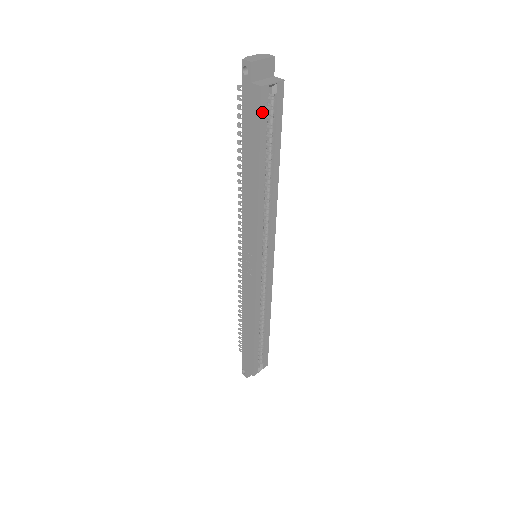
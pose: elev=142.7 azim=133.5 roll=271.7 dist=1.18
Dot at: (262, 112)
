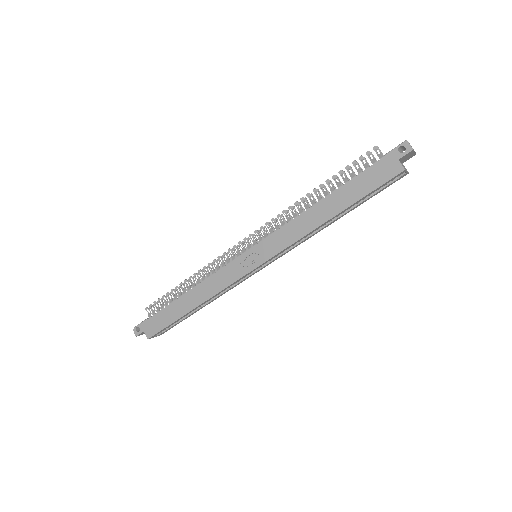
Dot at: (386, 183)
